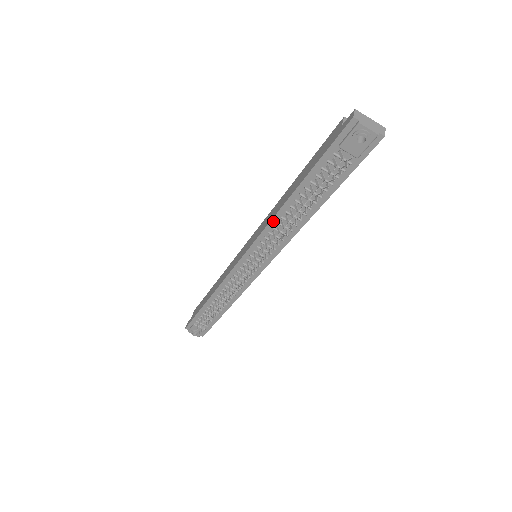
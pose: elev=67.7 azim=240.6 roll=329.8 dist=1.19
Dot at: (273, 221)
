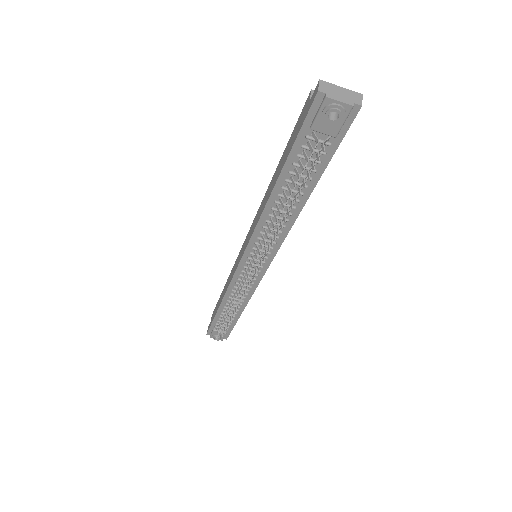
Dot at: (261, 220)
